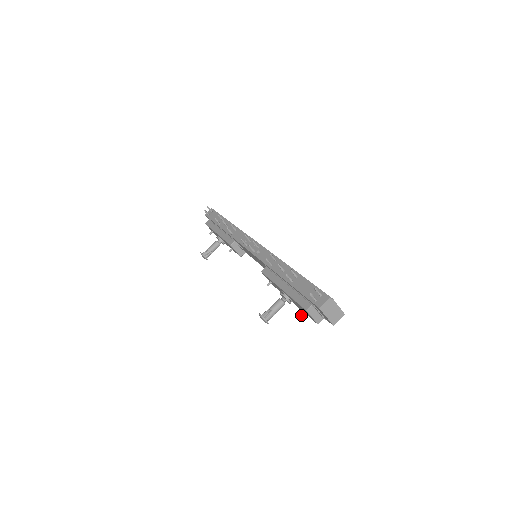
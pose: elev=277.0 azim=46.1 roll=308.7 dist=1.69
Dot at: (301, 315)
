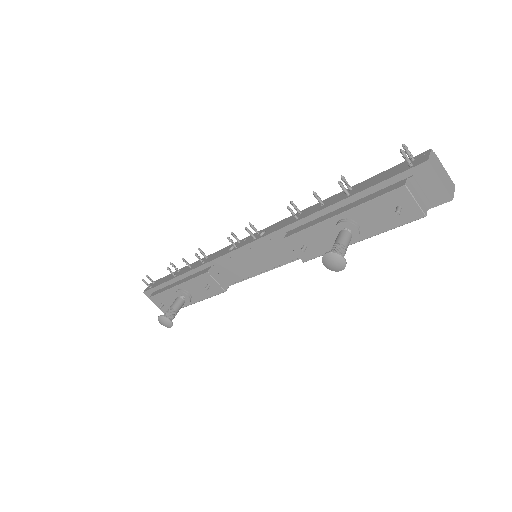
Dot at: (395, 211)
